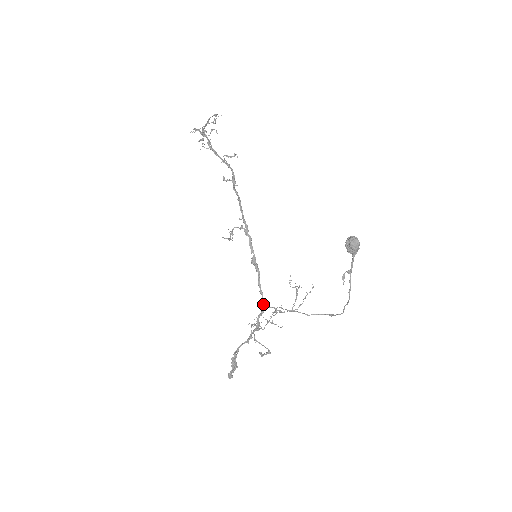
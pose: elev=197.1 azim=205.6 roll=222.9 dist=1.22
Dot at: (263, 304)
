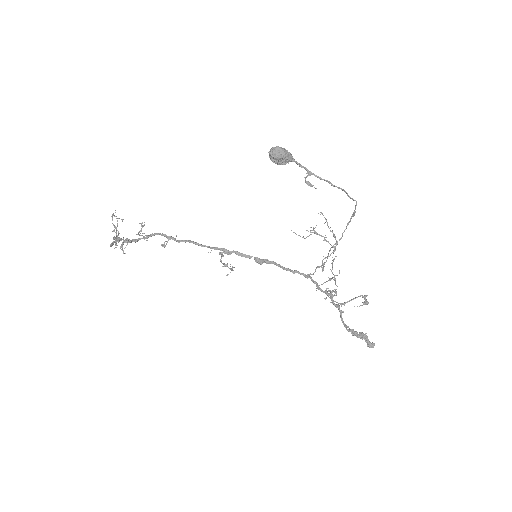
Dot at: (307, 277)
